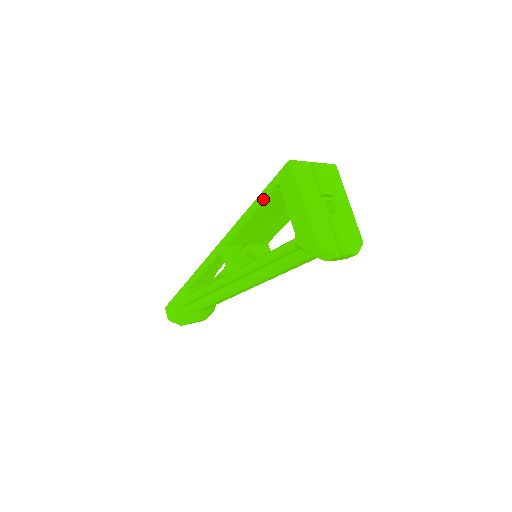
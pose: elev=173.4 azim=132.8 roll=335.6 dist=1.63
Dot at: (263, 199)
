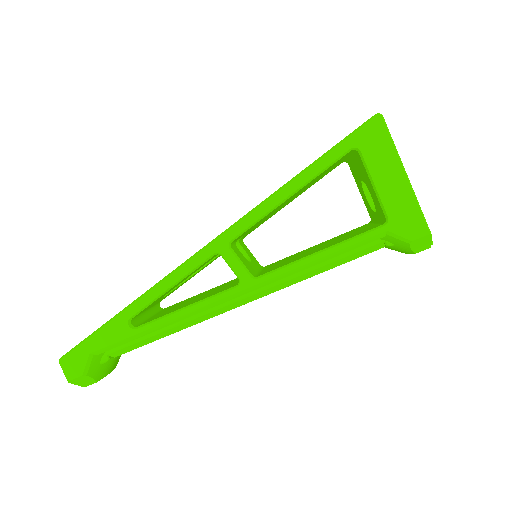
Dot at: (325, 167)
